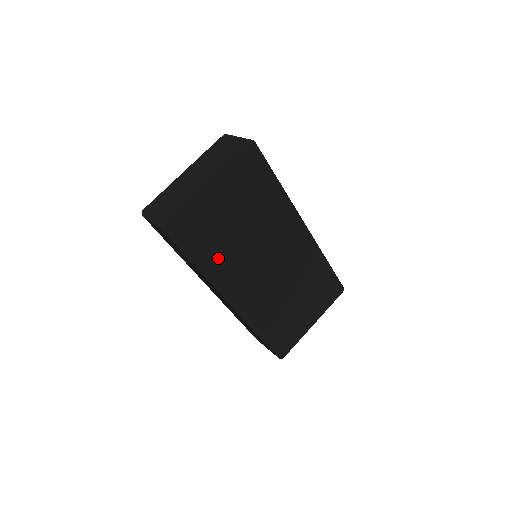
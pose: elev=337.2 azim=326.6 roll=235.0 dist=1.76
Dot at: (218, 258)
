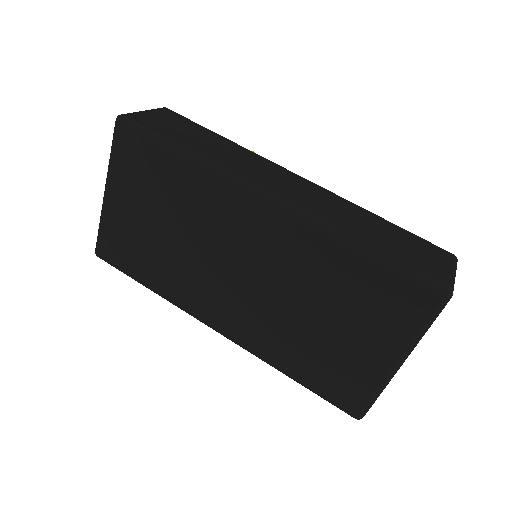
Dot at: (163, 276)
